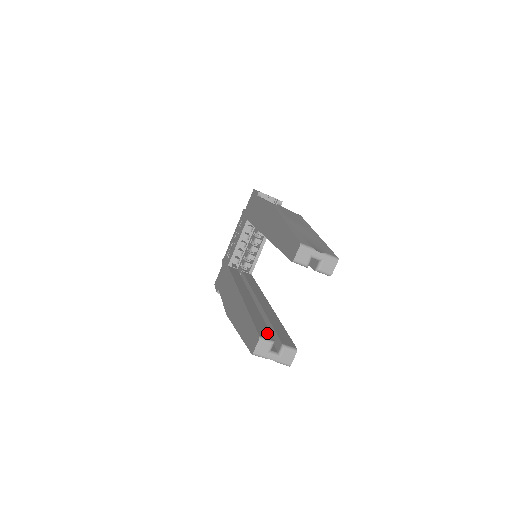
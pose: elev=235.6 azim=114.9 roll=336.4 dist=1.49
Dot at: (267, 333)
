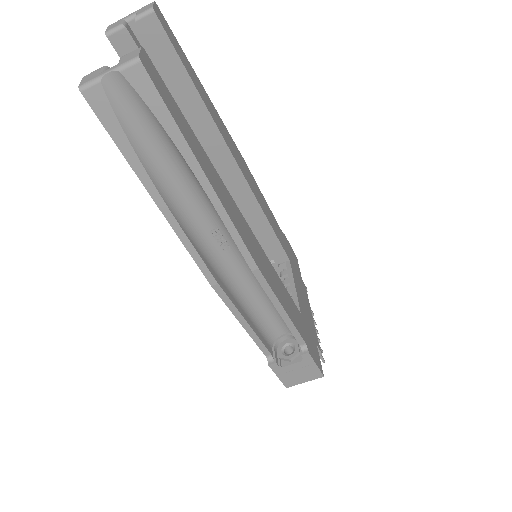
Dot at: occluded
